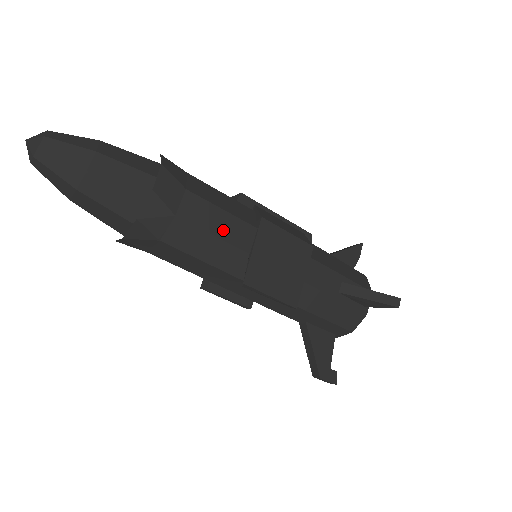
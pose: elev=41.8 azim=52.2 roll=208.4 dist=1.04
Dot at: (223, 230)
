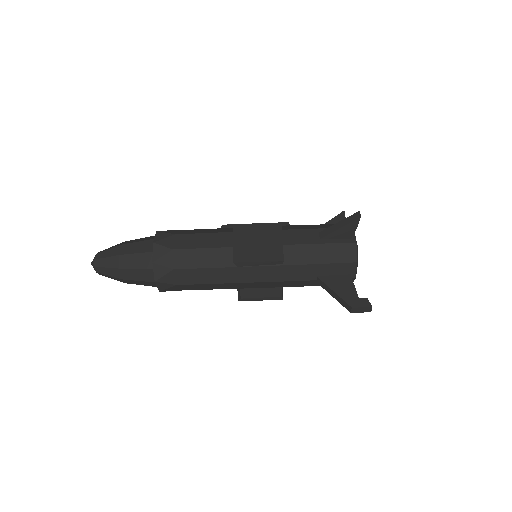
Dot at: (208, 243)
